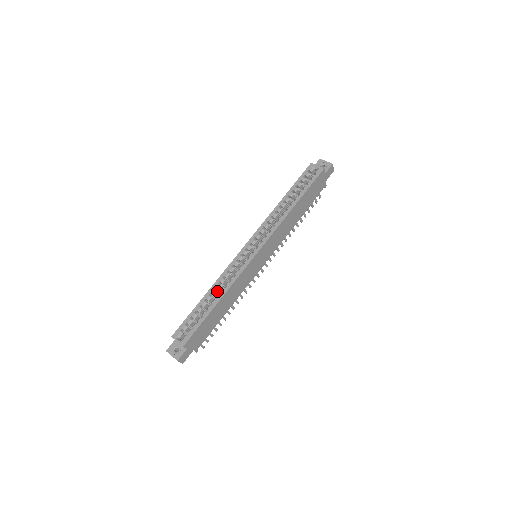
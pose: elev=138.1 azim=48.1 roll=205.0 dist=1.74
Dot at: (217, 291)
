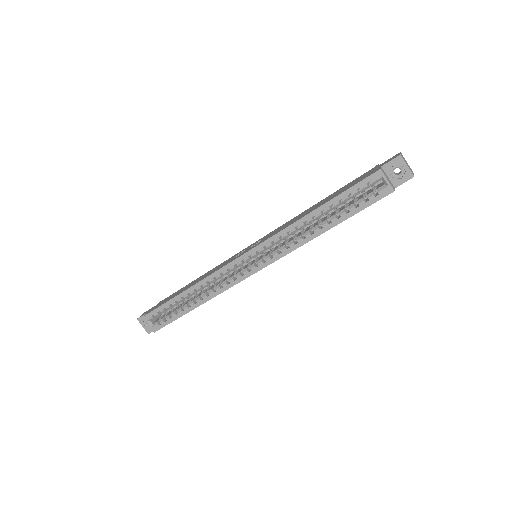
Dot at: occluded
